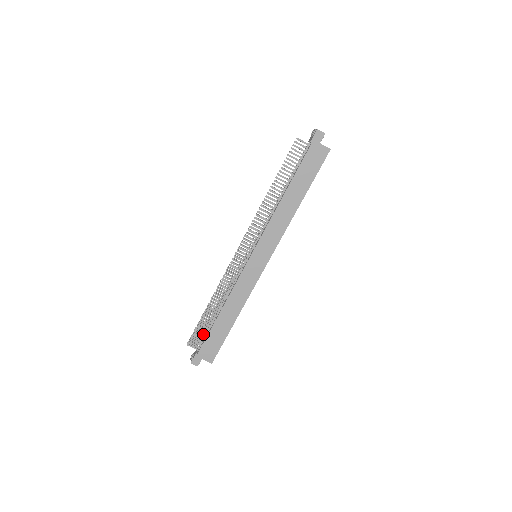
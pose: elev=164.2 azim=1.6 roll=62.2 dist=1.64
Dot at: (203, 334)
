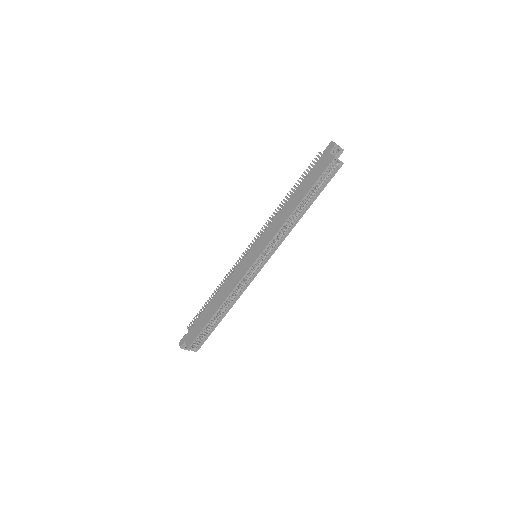
Dot at: occluded
